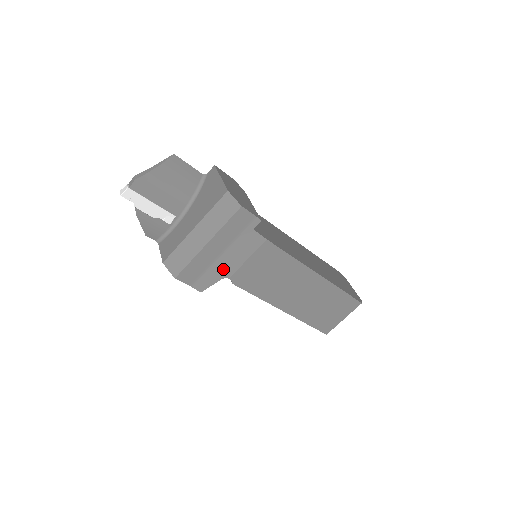
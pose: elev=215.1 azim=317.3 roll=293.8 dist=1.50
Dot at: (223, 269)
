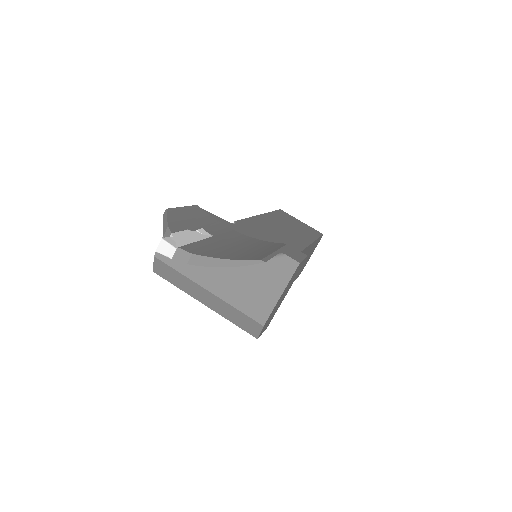
Dot at: occluded
